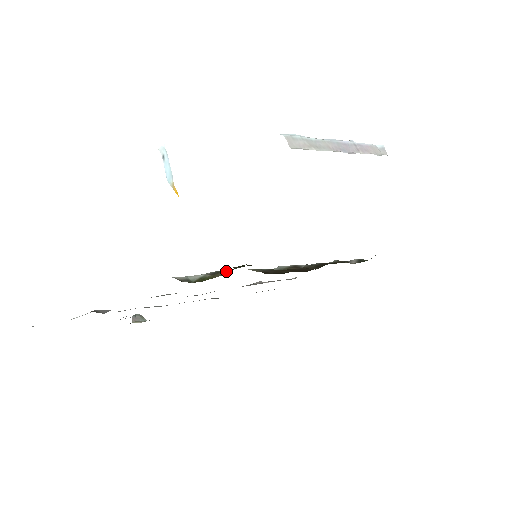
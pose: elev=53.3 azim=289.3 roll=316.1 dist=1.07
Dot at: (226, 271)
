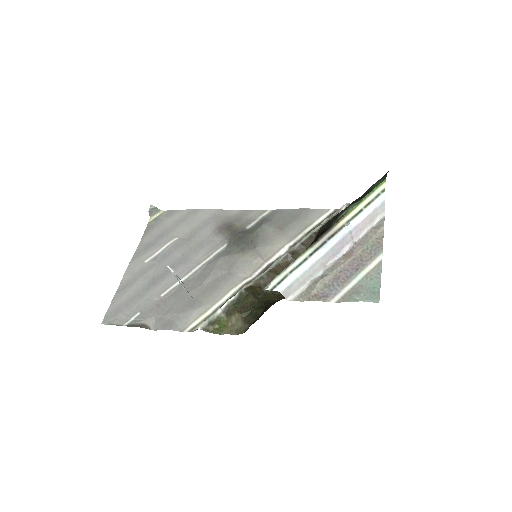
Dot at: (236, 320)
